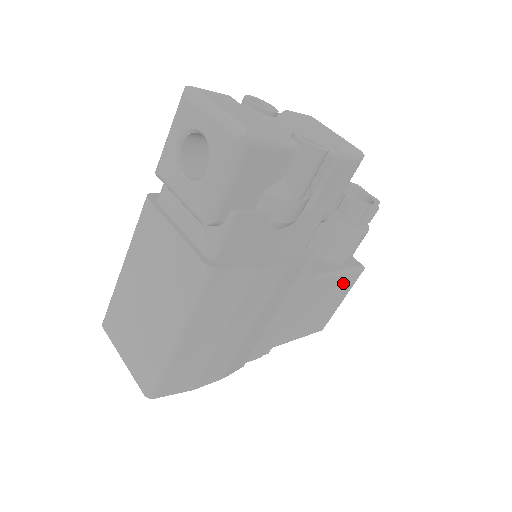
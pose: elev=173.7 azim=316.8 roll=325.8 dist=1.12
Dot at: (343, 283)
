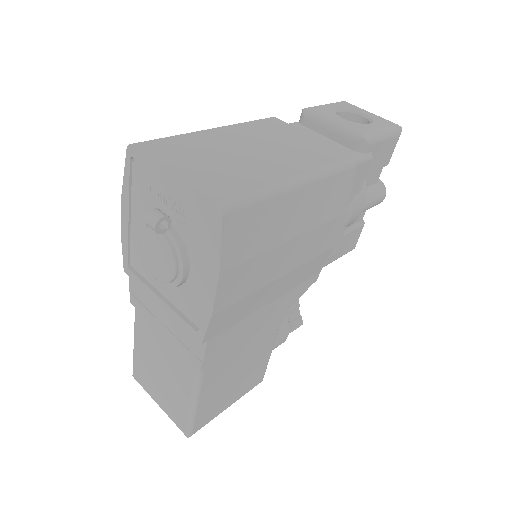
Dot at: (258, 371)
